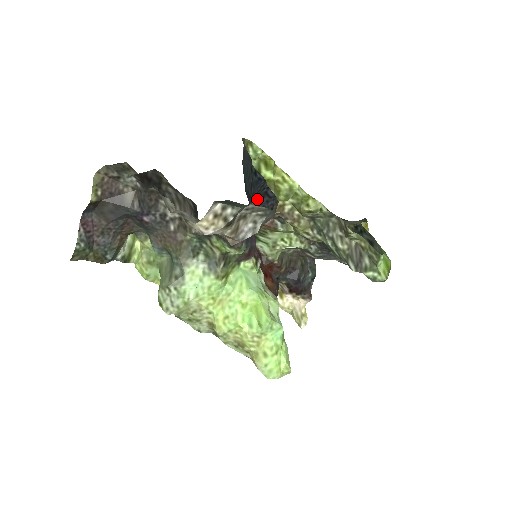
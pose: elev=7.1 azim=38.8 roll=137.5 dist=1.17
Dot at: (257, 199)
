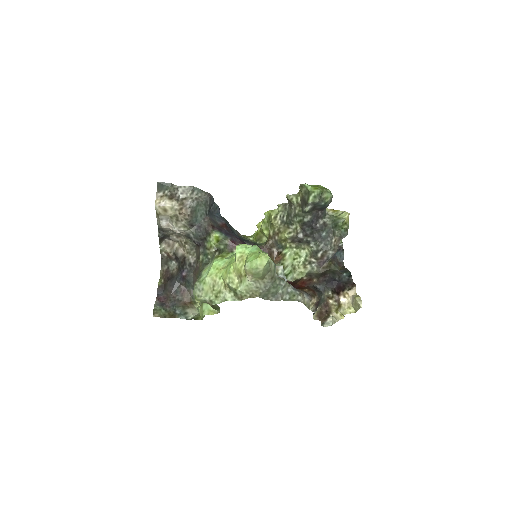
Dot at: (211, 209)
